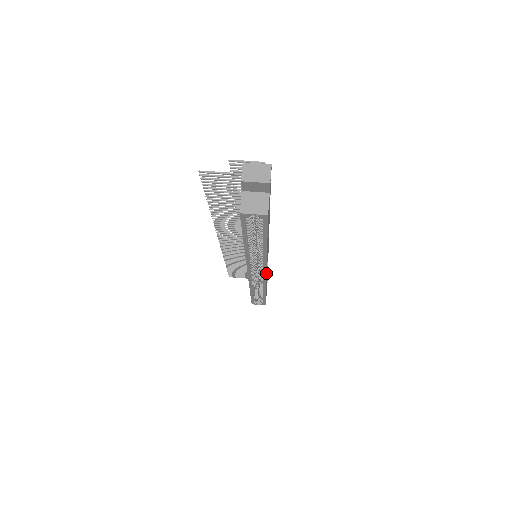
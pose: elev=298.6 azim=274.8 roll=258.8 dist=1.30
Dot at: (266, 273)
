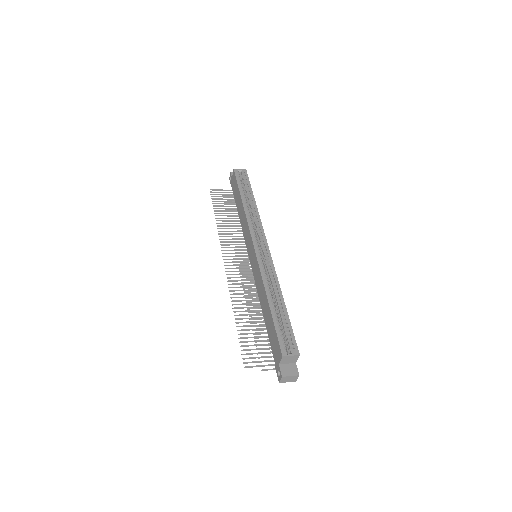
Dot at: (266, 241)
